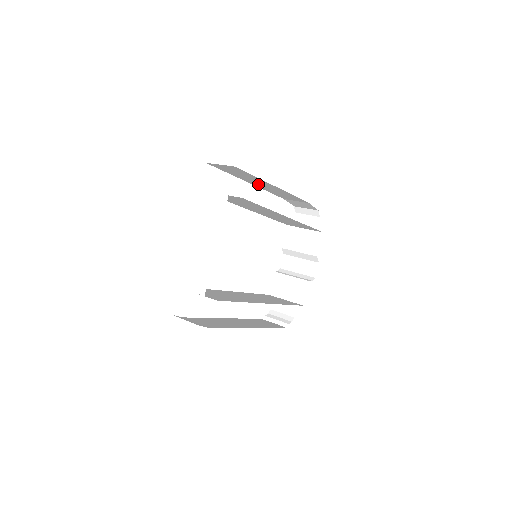
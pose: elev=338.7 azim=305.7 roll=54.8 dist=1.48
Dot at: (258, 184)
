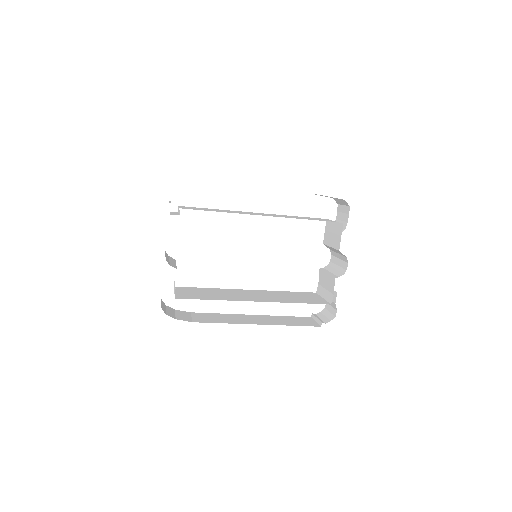
Dot at: occluded
